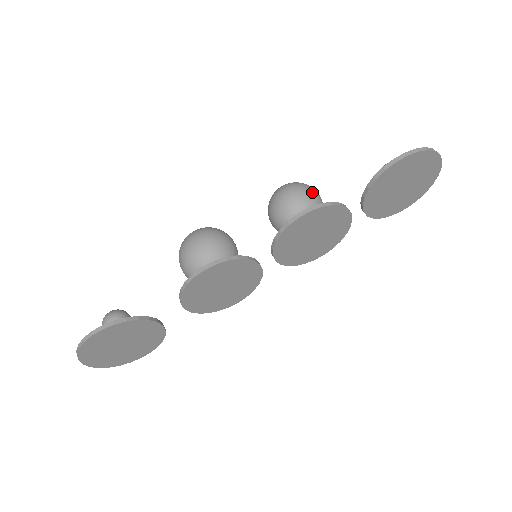
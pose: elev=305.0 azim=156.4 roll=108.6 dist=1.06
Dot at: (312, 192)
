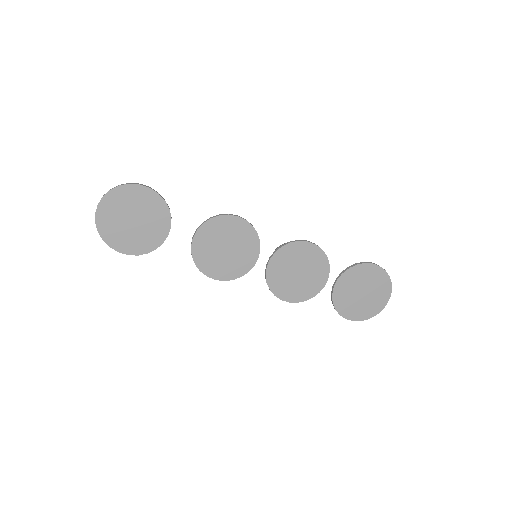
Dot at: occluded
